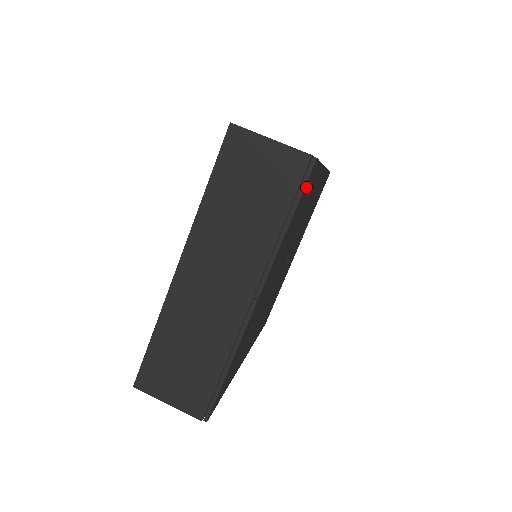
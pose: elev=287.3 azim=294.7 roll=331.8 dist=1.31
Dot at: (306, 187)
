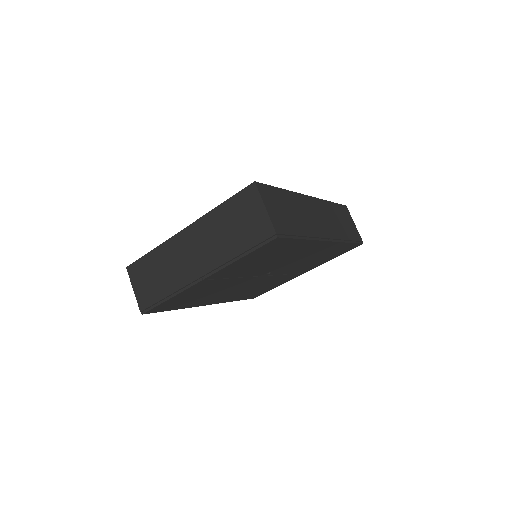
Dot at: (268, 246)
